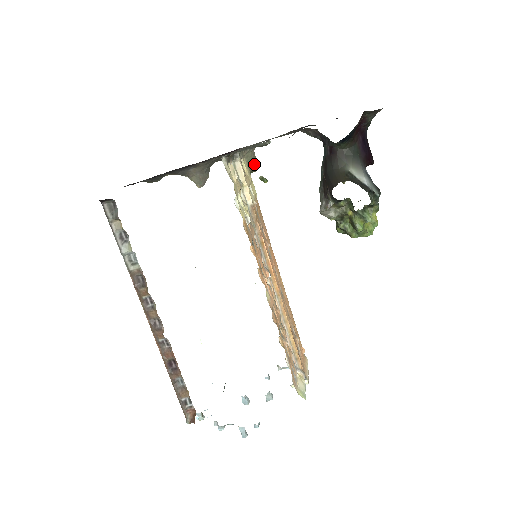
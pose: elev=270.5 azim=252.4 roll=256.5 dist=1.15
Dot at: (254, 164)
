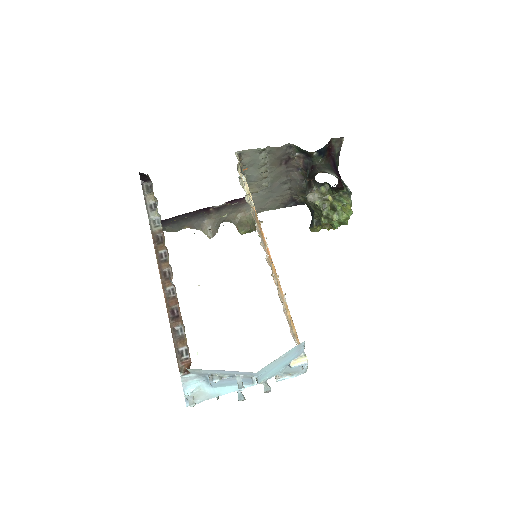
Dot at: (254, 225)
